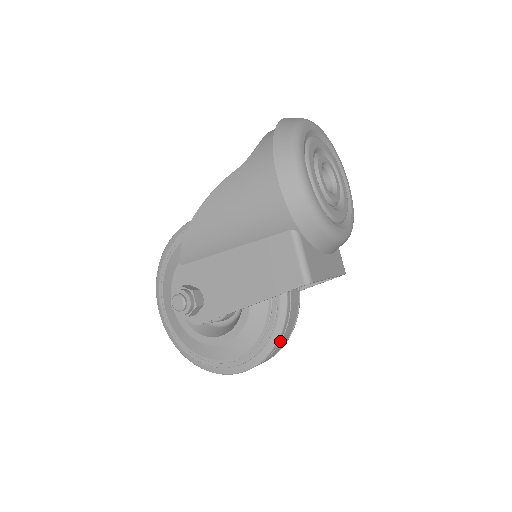
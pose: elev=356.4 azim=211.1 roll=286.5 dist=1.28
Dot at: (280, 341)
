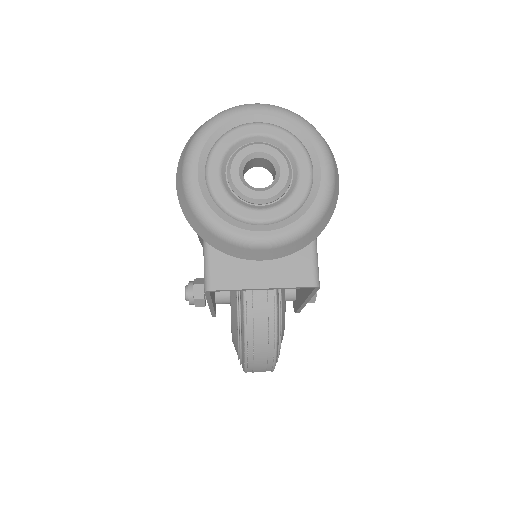
Dot at: (253, 349)
